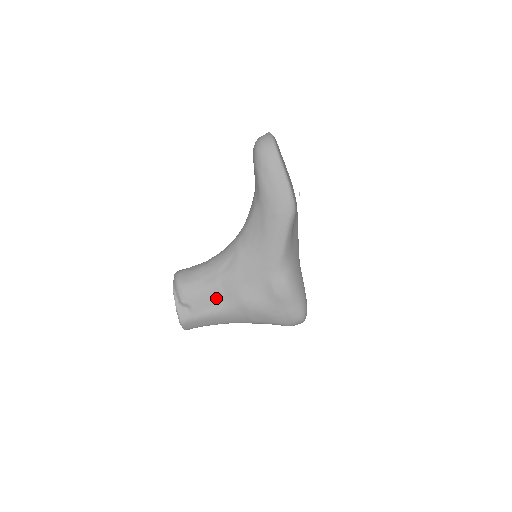
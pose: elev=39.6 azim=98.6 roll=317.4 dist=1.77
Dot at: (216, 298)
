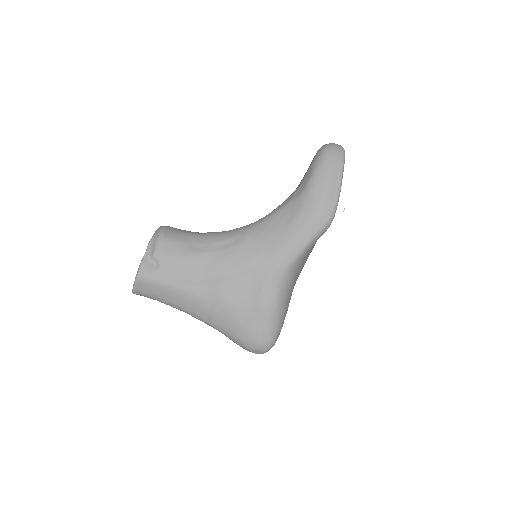
Dot at: (193, 271)
